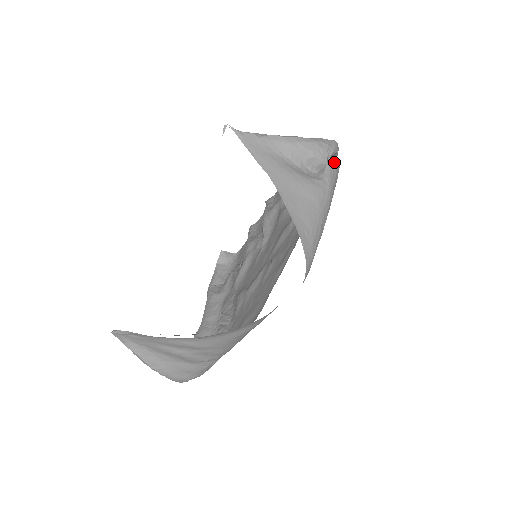
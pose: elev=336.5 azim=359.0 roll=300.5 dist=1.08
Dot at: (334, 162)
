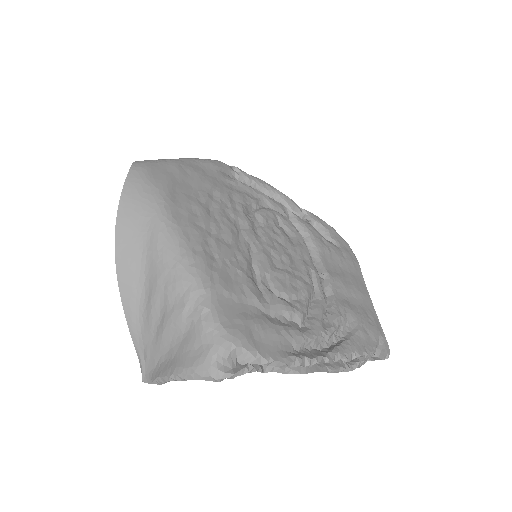
Dot at: occluded
